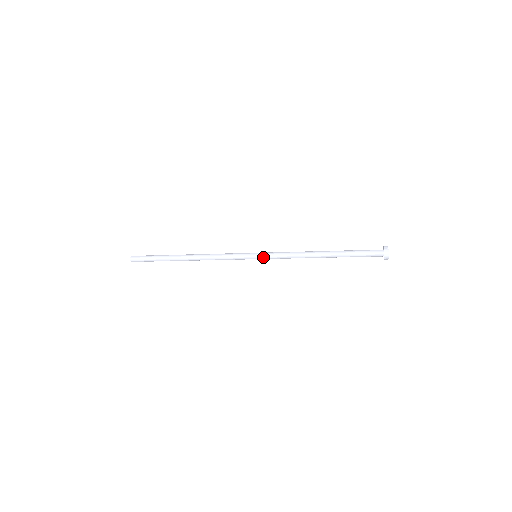
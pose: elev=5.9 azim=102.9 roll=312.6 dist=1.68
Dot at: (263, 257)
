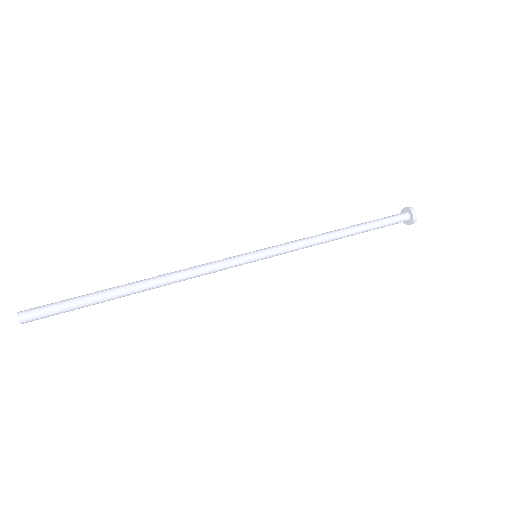
Dot at: (269, 255)
